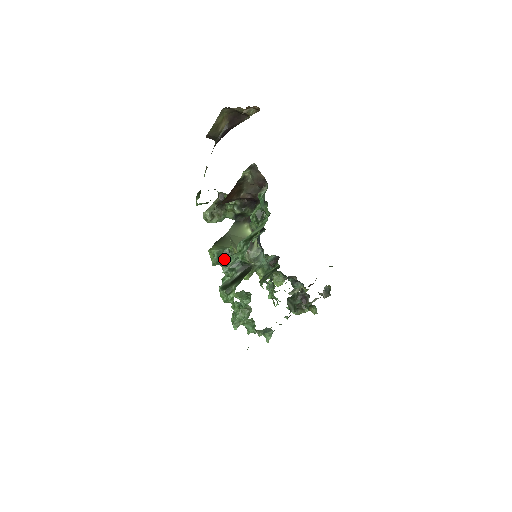
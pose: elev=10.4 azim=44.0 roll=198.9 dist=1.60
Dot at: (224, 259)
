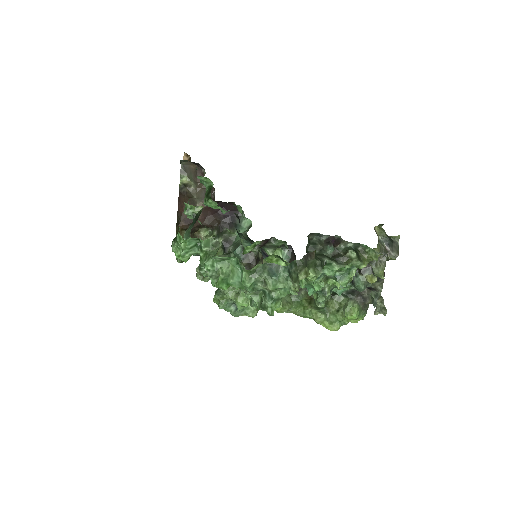
Dot at: occluded
